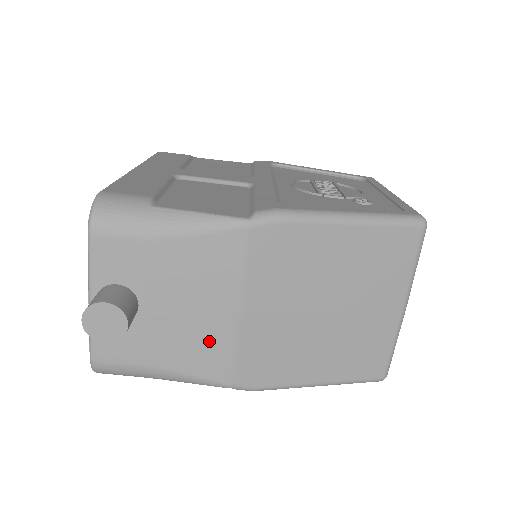
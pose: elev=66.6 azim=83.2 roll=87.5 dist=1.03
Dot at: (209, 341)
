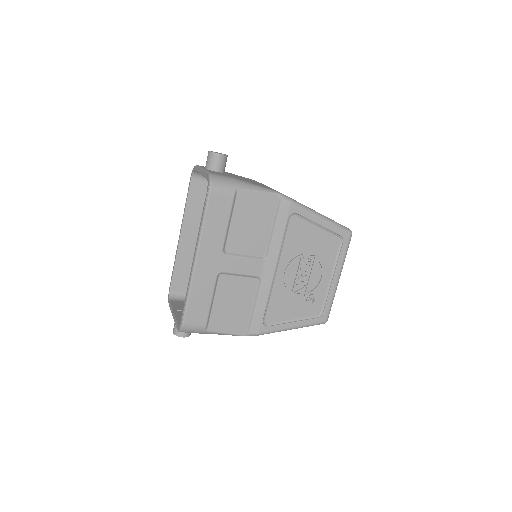
Dot at: occluded
